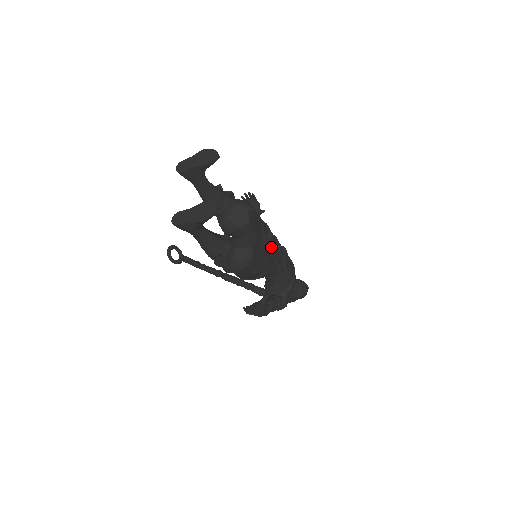
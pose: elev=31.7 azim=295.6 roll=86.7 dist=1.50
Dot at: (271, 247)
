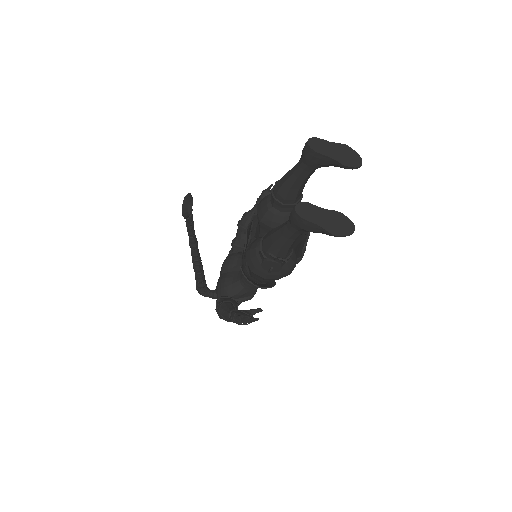
Dot at: occluded
